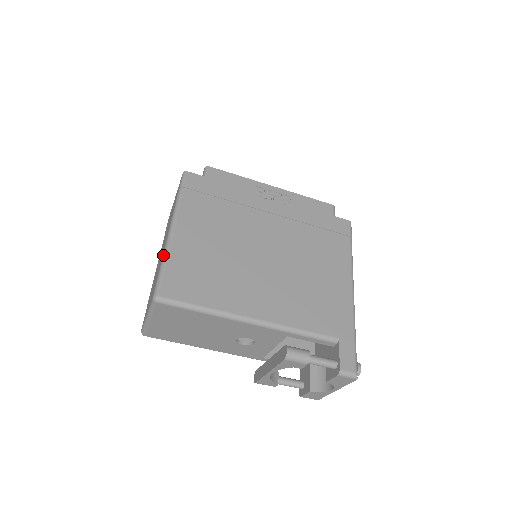
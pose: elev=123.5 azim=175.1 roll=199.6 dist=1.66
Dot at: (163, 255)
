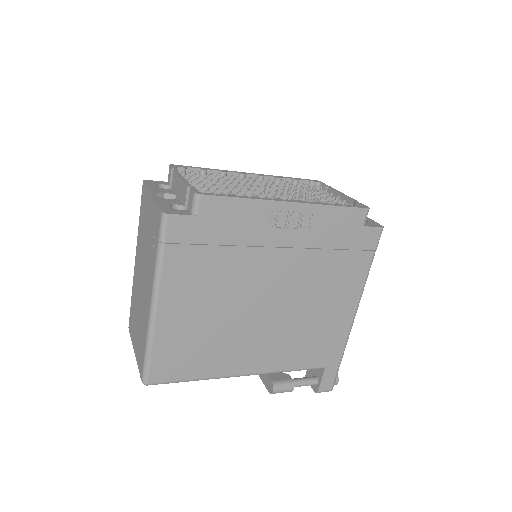
Dot at: (147, 338)
